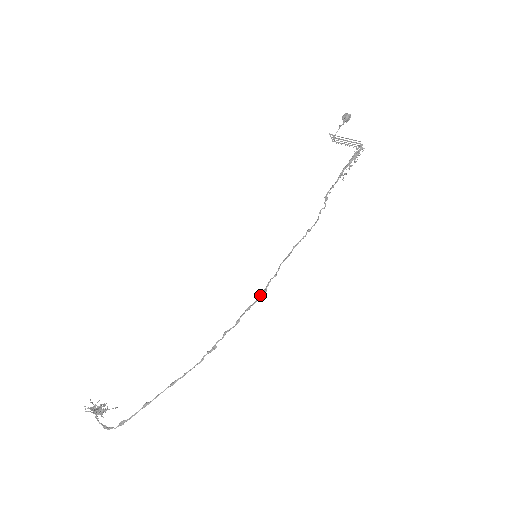
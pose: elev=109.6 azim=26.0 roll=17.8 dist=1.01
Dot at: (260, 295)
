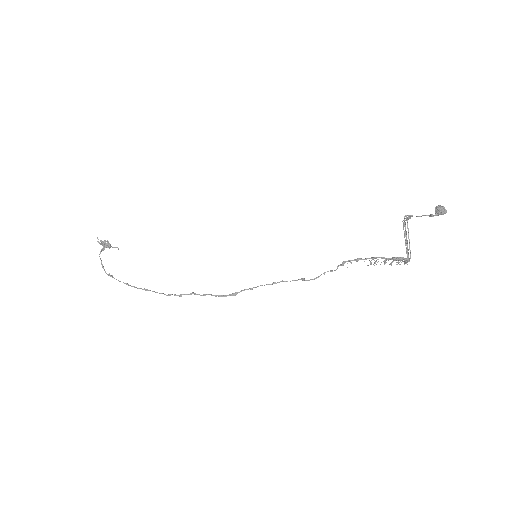
Dot at: (229, 294)
